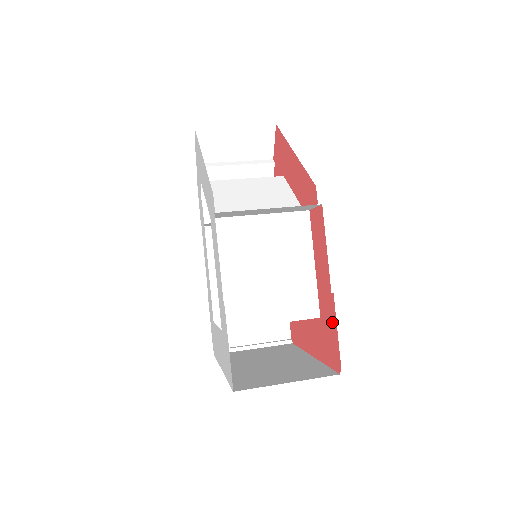
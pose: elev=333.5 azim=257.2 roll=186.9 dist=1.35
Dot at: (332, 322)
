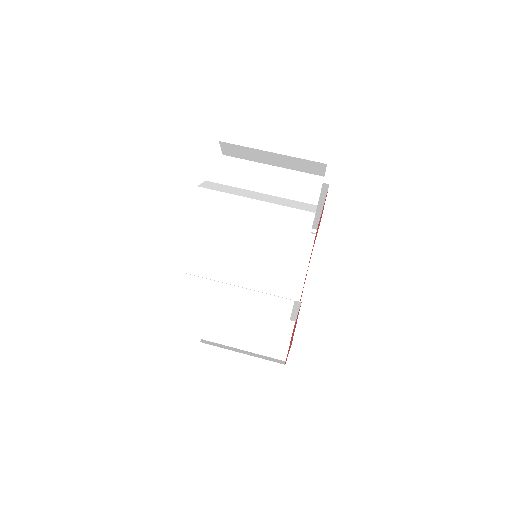
Dot at: occluded
